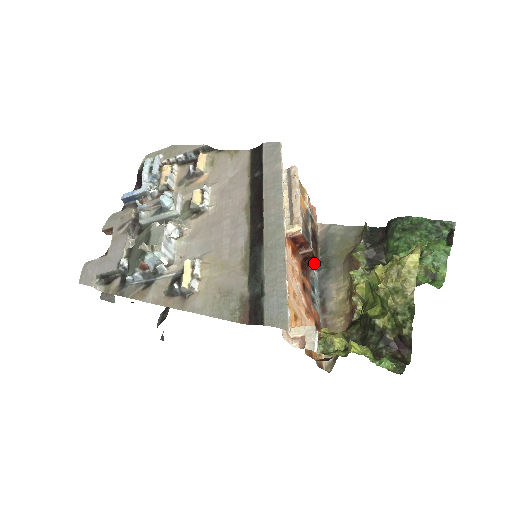
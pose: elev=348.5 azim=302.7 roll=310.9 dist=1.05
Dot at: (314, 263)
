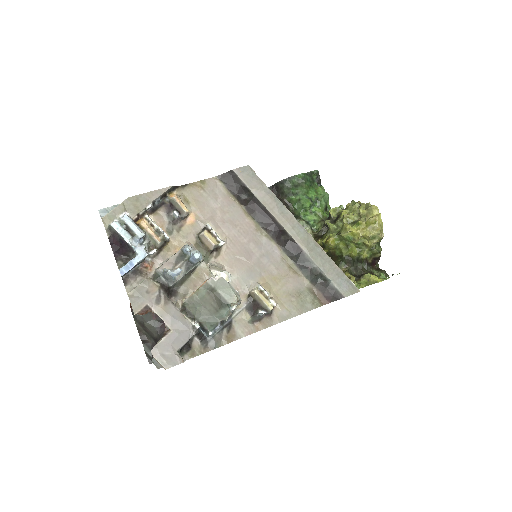
Dot at: occluded
